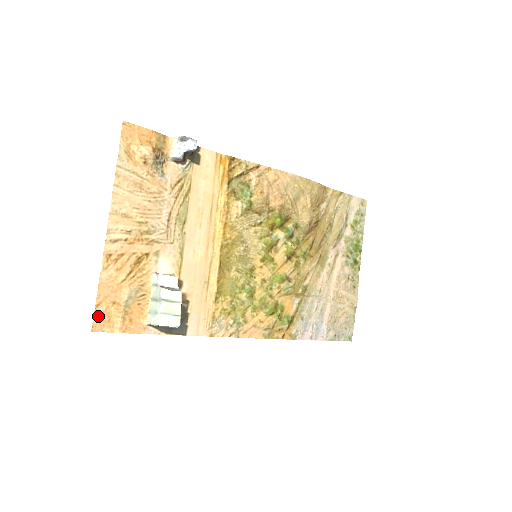
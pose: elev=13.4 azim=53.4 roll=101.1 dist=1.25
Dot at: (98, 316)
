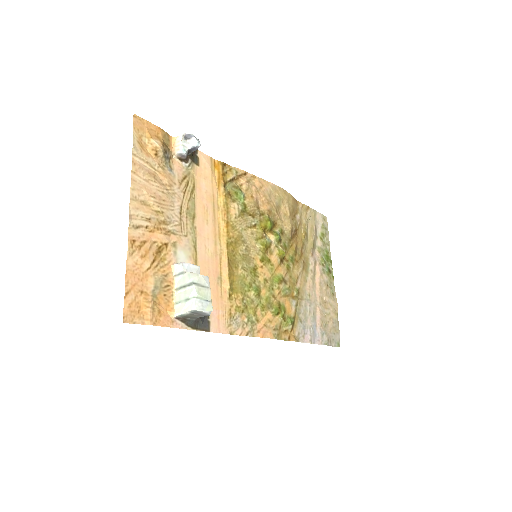
Dot at: (128, 305)
